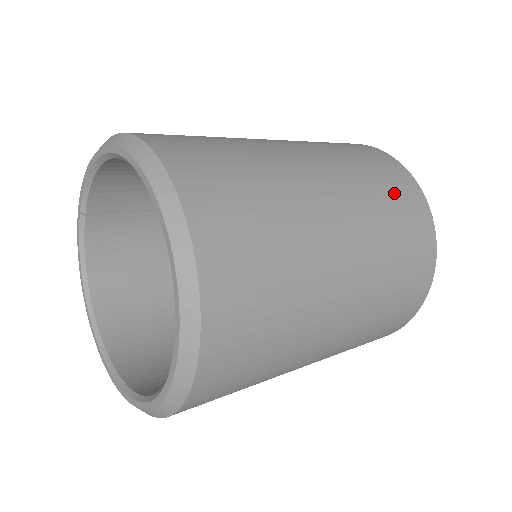
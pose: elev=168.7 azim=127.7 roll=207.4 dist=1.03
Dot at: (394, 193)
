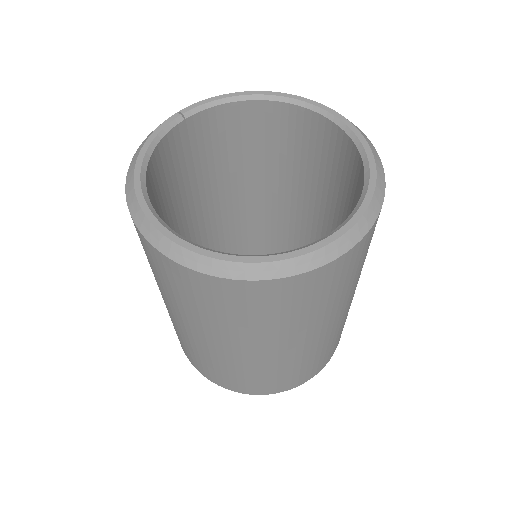
Dot at: occluded
